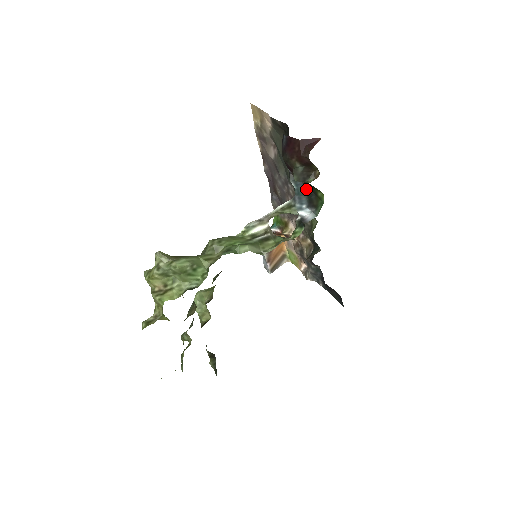
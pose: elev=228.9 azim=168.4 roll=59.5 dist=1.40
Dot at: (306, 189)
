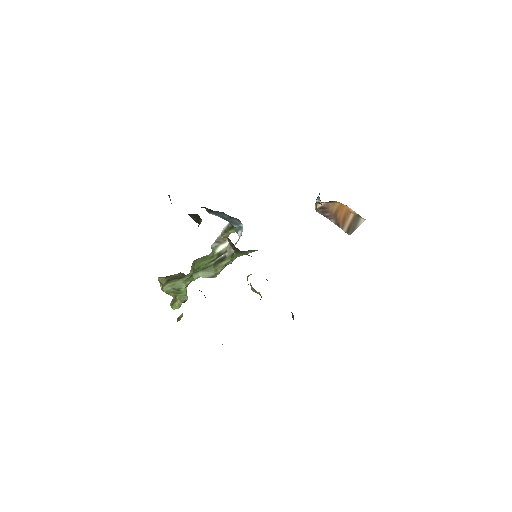
Dot at: (227, 215)
